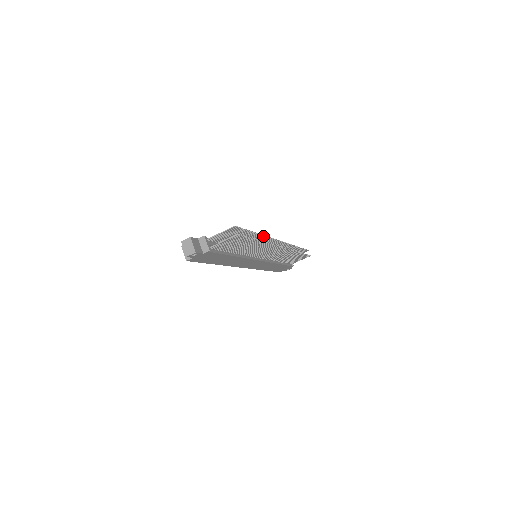
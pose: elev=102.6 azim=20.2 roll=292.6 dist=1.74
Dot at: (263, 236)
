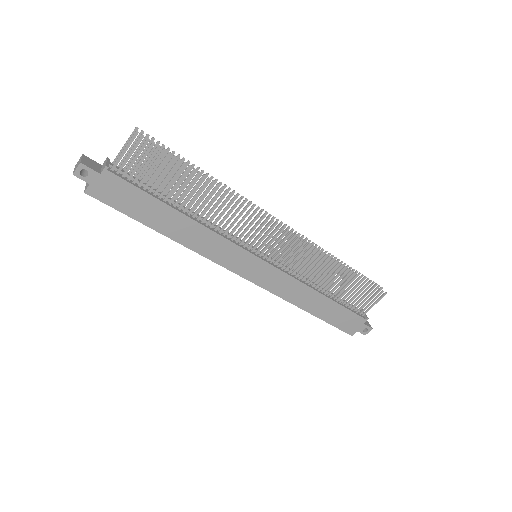
Dot at: occluded
